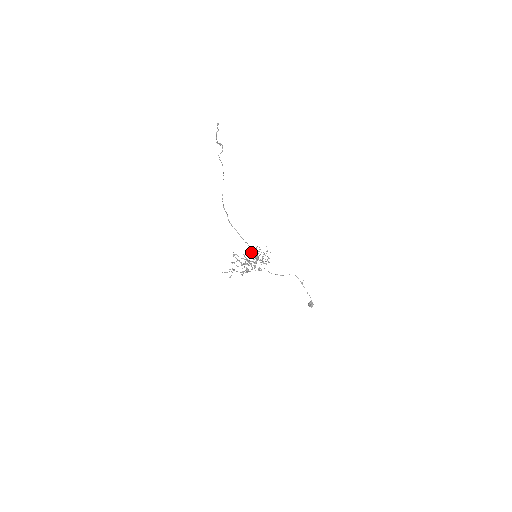
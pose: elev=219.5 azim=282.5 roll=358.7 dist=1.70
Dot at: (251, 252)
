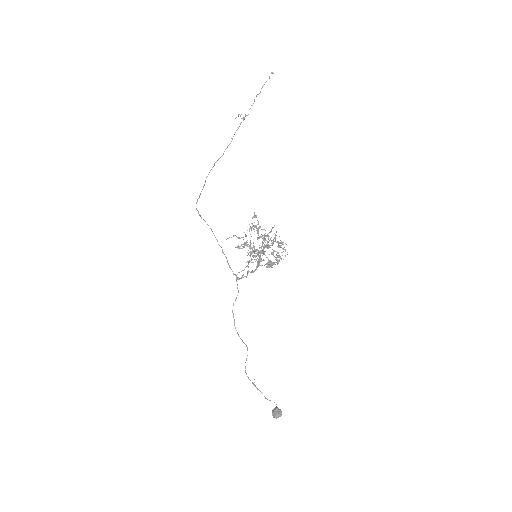
Dot at: (263, 235)
